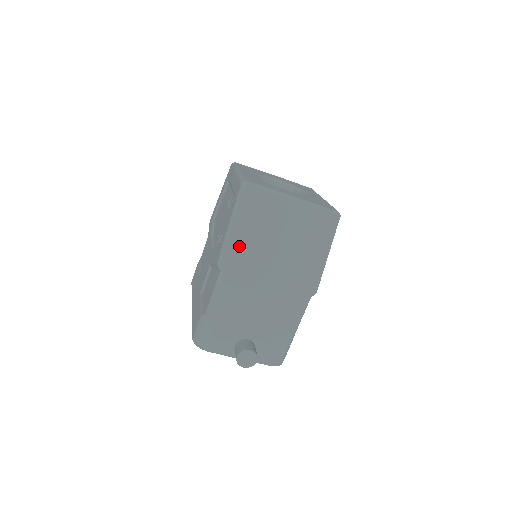
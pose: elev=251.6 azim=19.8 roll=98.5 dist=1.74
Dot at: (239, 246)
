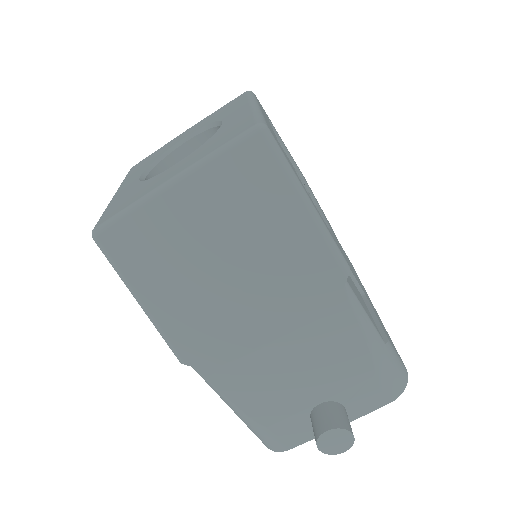
Dot at: (175, 317)
